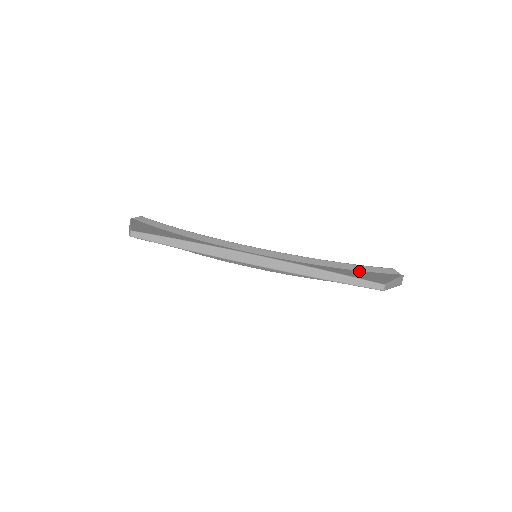
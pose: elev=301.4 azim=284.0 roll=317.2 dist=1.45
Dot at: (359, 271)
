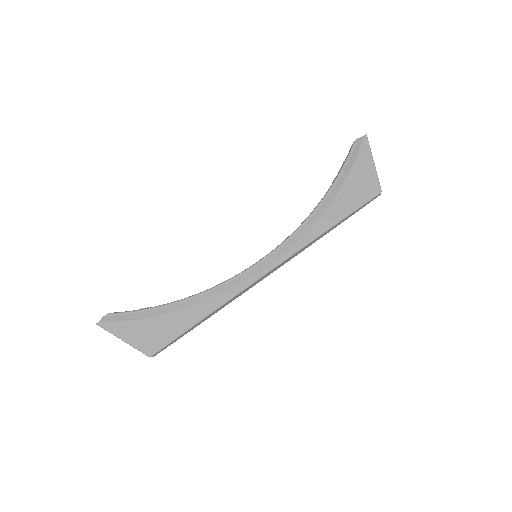
Dot at: (345, 186)
